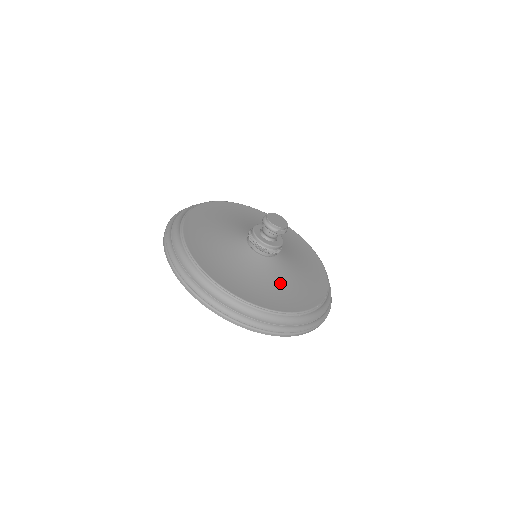
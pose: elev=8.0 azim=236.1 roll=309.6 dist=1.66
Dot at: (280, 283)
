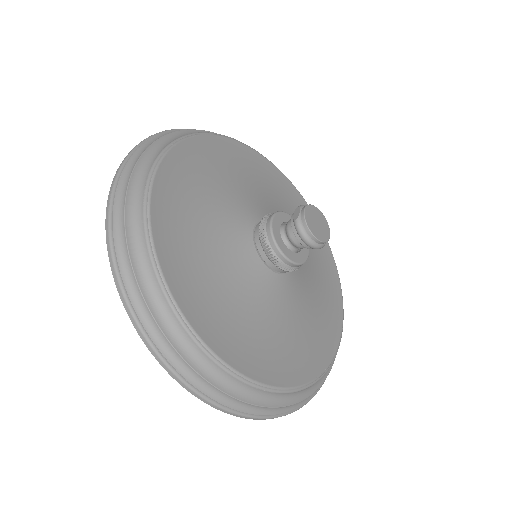
Dot at: (314, 288)
